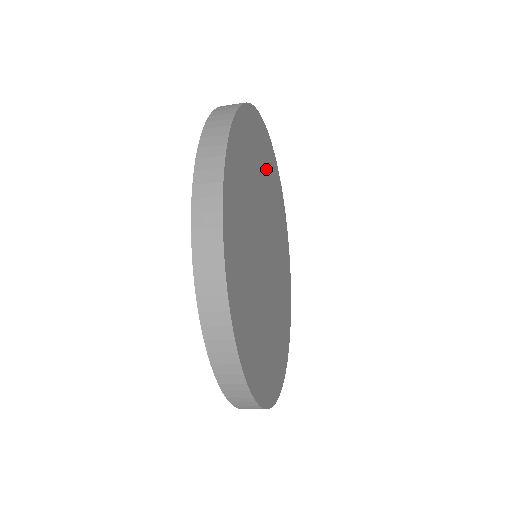
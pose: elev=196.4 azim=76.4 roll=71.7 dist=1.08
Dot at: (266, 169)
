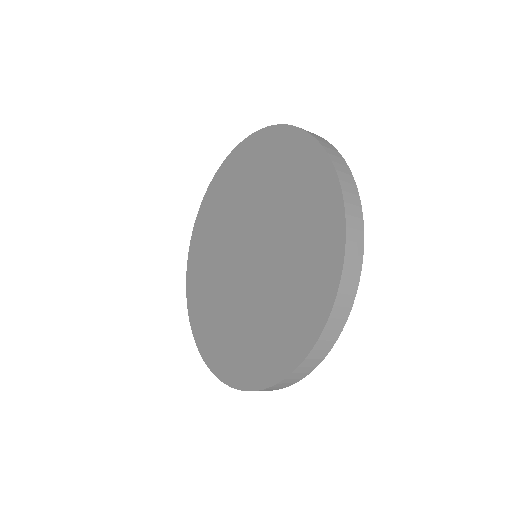
Dot at: occluded
